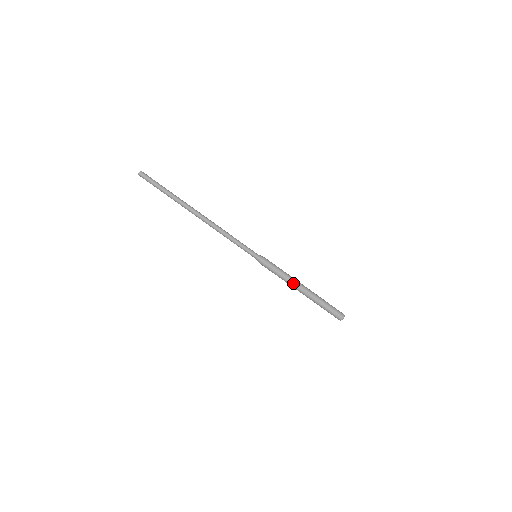
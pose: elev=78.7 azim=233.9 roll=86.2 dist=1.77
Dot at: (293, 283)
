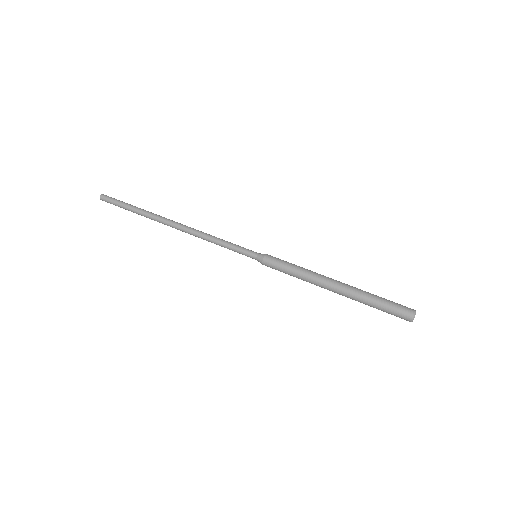
Dot at: (318, 276)
